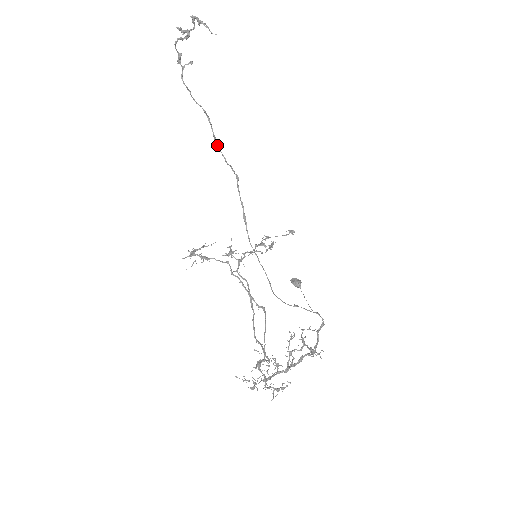
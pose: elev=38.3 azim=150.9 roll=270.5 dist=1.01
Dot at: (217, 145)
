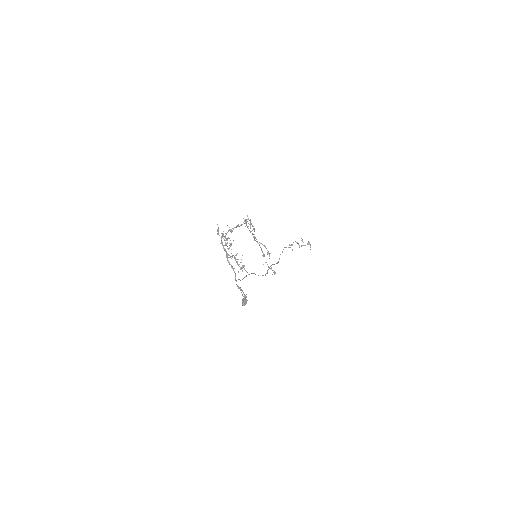
Dot at: occluded
